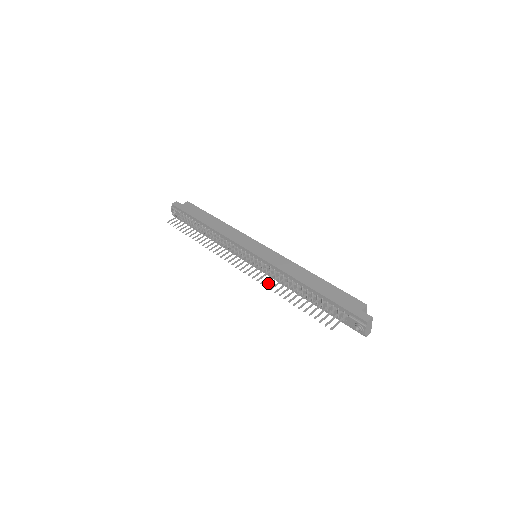
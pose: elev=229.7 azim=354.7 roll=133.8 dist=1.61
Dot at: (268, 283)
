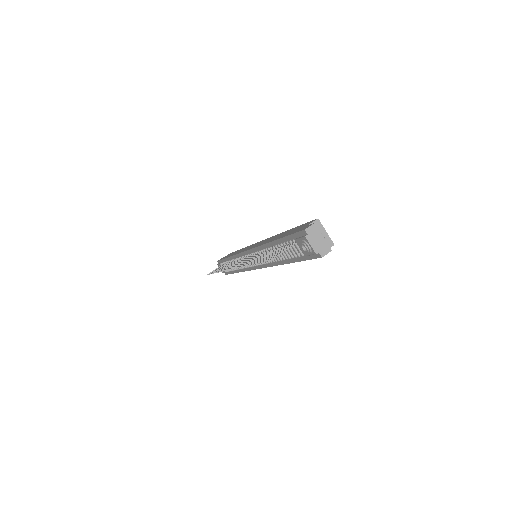
Dot at: (244, 264)
